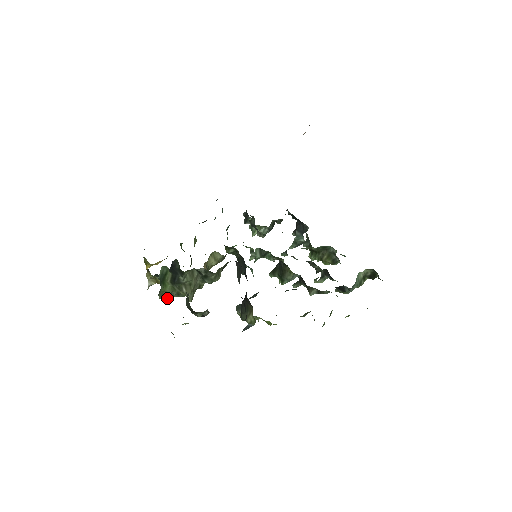
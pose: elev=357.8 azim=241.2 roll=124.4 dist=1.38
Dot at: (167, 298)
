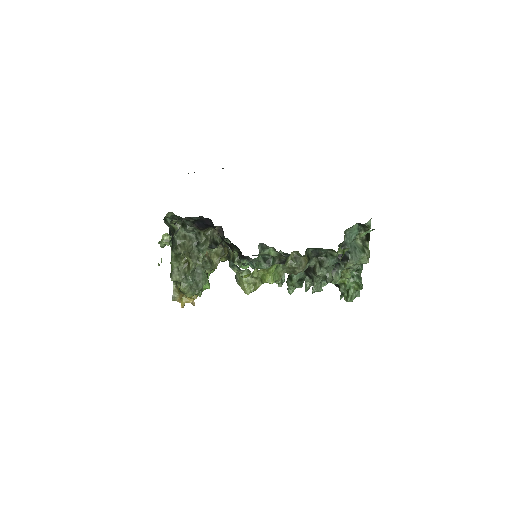
Dot at: (176, 279)
